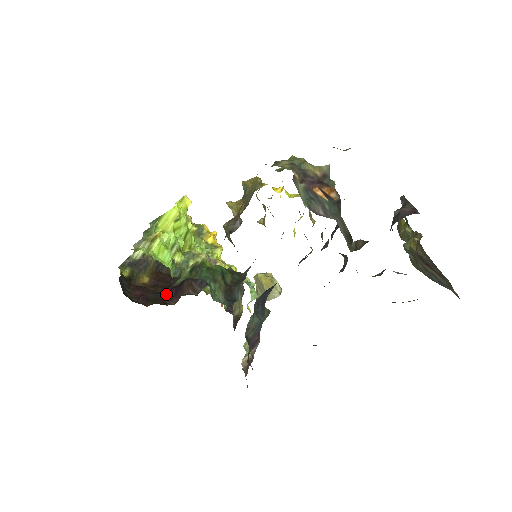
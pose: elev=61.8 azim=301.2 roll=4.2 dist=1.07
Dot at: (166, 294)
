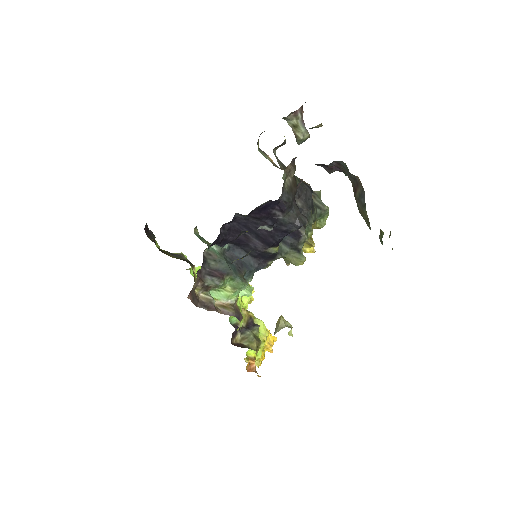
Dot at: occluded
